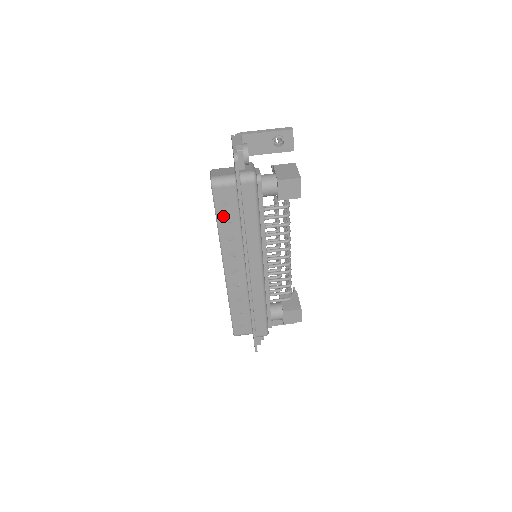
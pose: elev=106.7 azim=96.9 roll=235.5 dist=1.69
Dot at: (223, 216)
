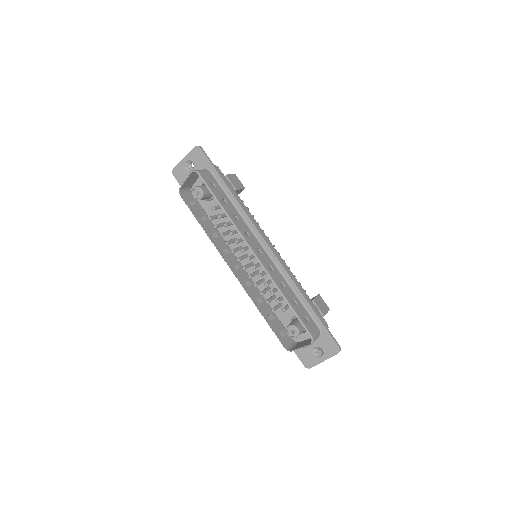
Dot at: (219, 198)
